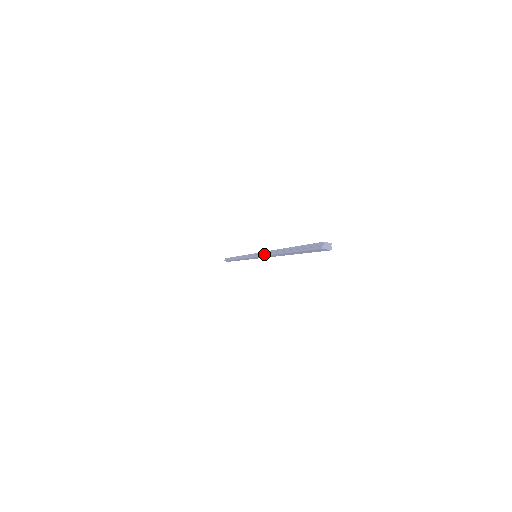
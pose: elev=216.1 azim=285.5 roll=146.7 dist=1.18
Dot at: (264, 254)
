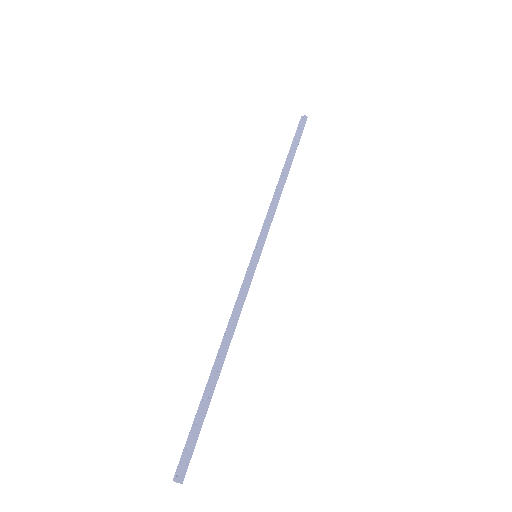
Dot at: (236, 303)
